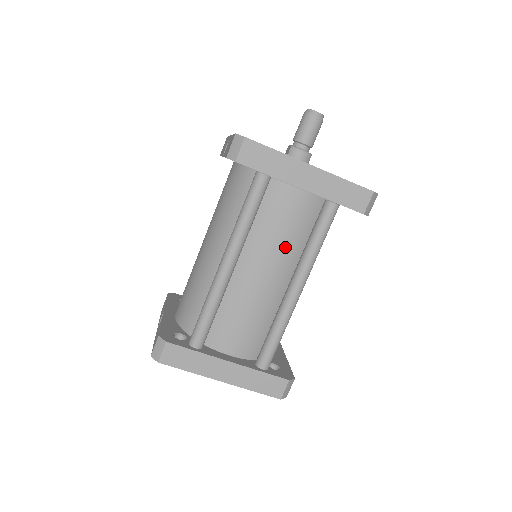
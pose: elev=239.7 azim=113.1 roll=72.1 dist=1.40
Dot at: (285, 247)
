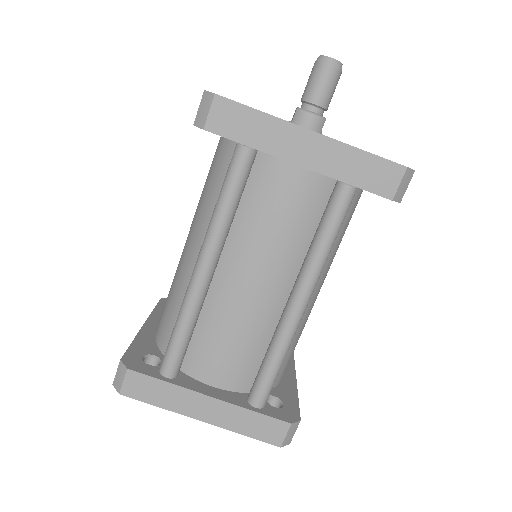
Dot at: (282, 247)
